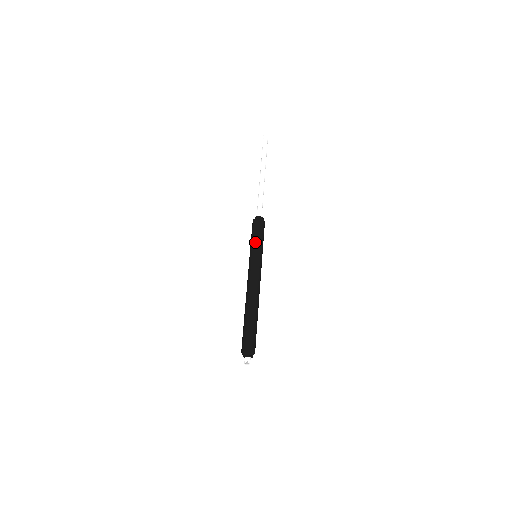
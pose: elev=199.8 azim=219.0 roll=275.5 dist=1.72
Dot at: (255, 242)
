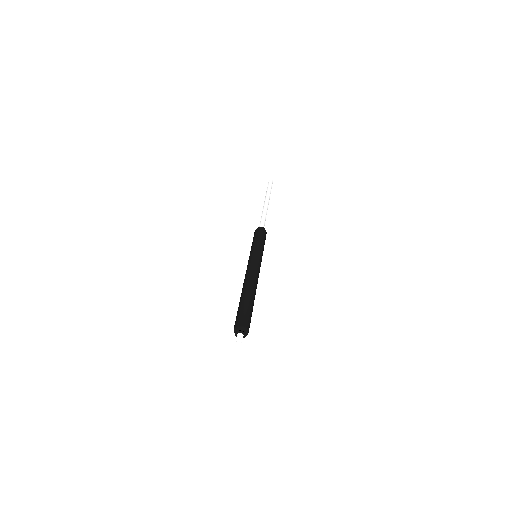
Dot at: (261, 244)
